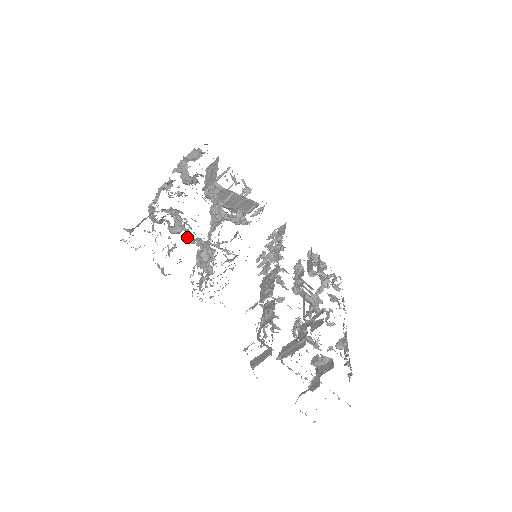
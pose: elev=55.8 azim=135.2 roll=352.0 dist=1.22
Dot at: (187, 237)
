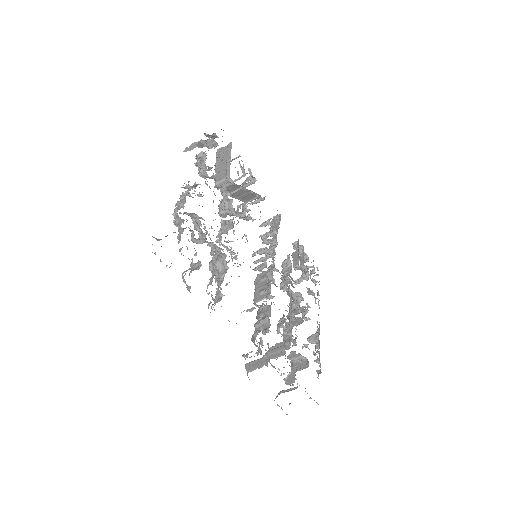
Dot at: occluded
